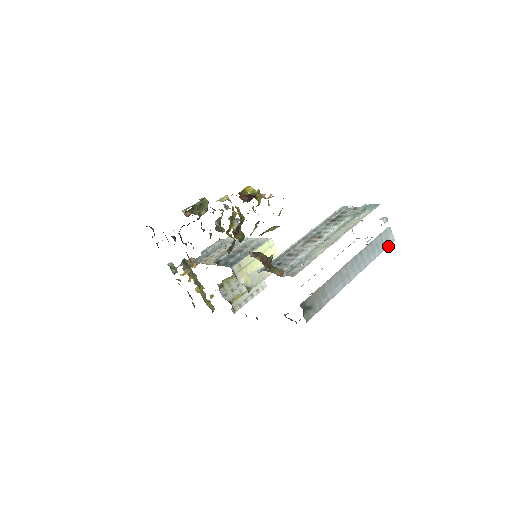
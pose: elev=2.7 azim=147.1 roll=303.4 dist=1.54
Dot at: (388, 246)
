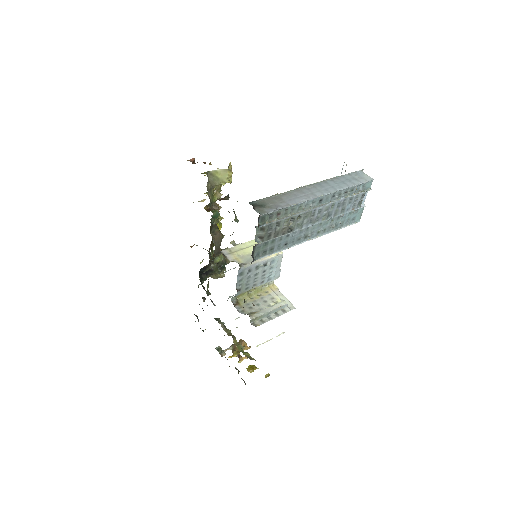
Dot at: (365, 182)
